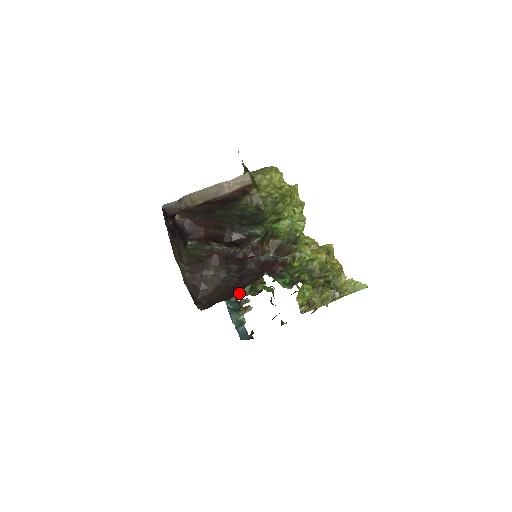
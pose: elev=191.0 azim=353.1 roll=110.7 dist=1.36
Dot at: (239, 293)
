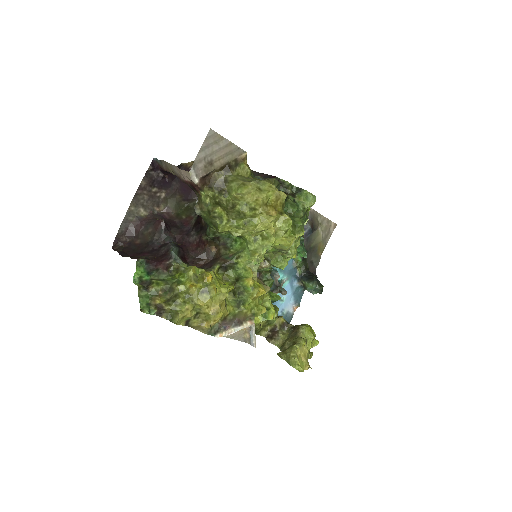
Dot at: (304, 284)
